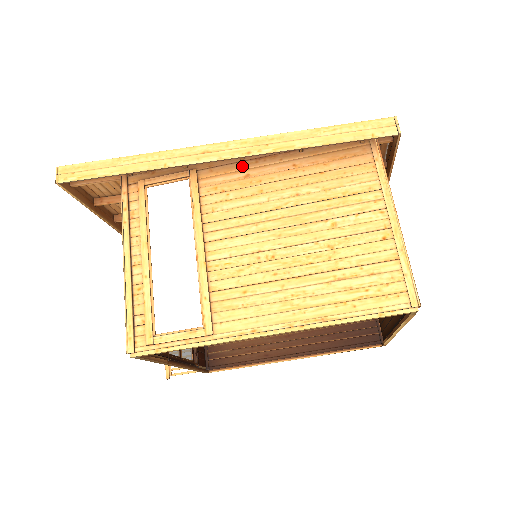
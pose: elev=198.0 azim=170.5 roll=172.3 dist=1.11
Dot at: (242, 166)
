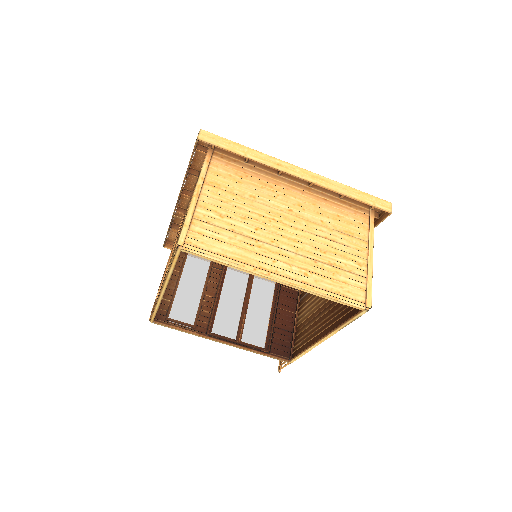
Dot at: occluded
